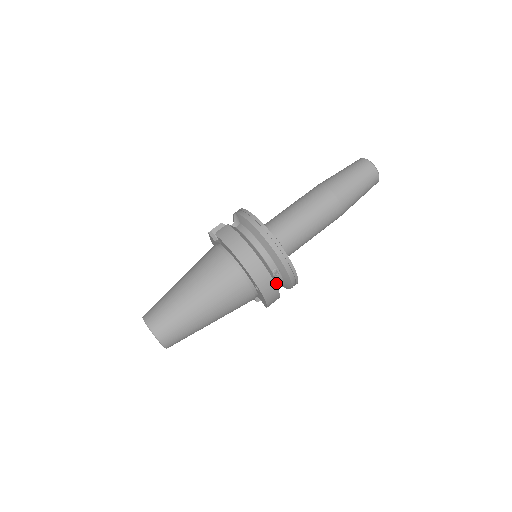
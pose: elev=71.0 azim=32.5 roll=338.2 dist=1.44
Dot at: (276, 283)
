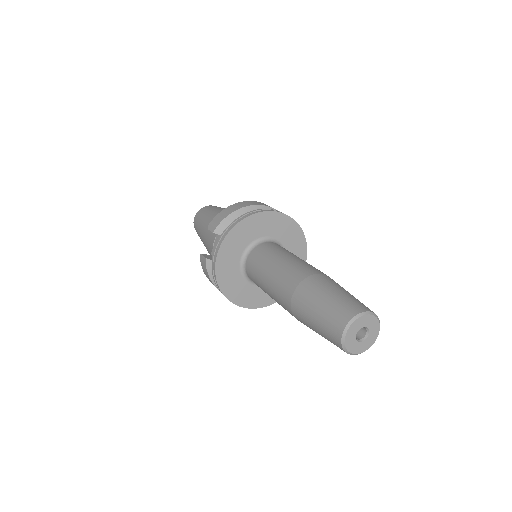
Dot at: occluded
